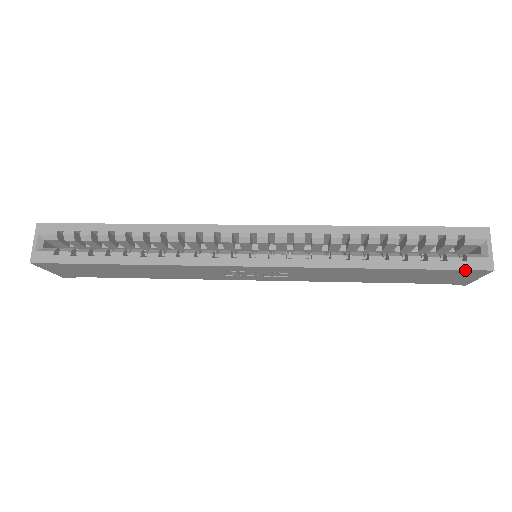
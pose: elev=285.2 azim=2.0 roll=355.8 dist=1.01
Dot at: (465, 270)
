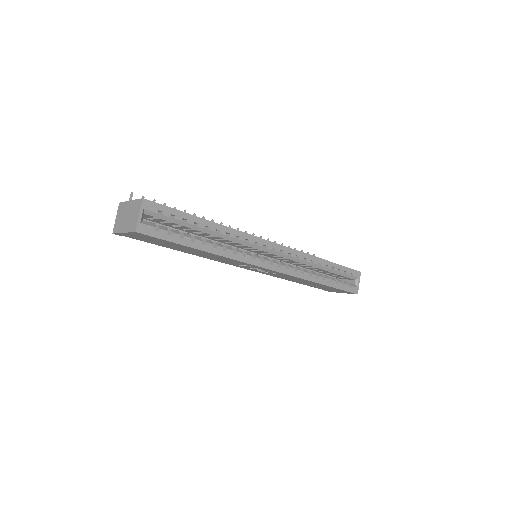
Dot at: (349, 292)
